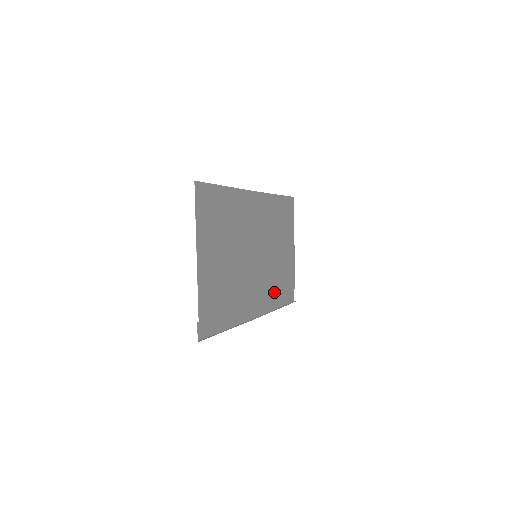
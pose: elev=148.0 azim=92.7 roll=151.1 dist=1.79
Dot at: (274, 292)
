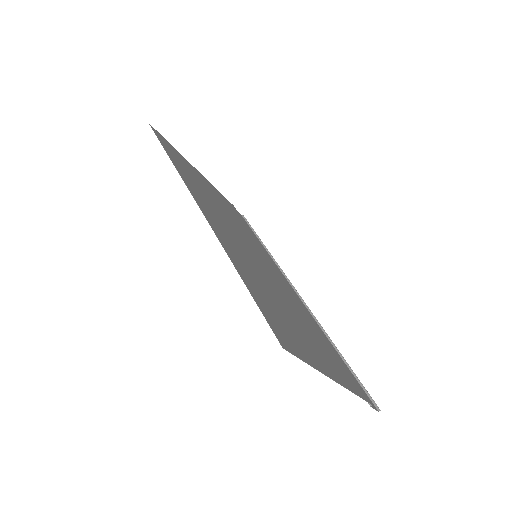
Dot at: (260, 246)
